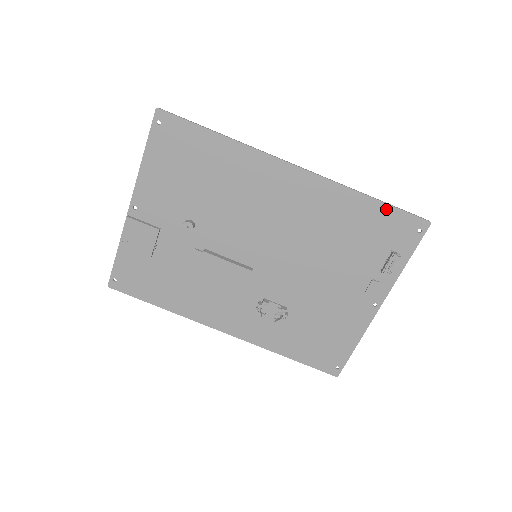
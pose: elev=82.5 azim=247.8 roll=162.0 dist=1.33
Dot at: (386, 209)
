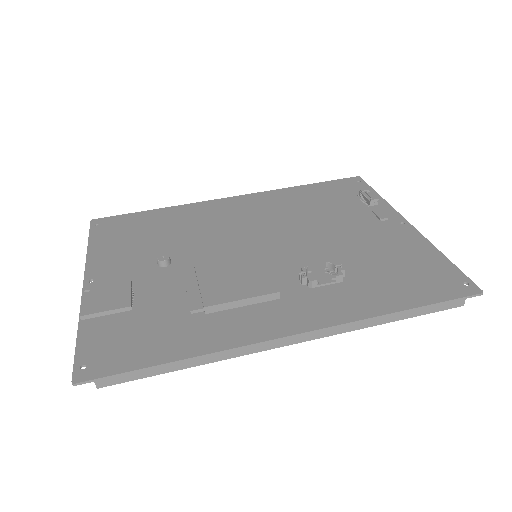
Dot at: (321, 185)
